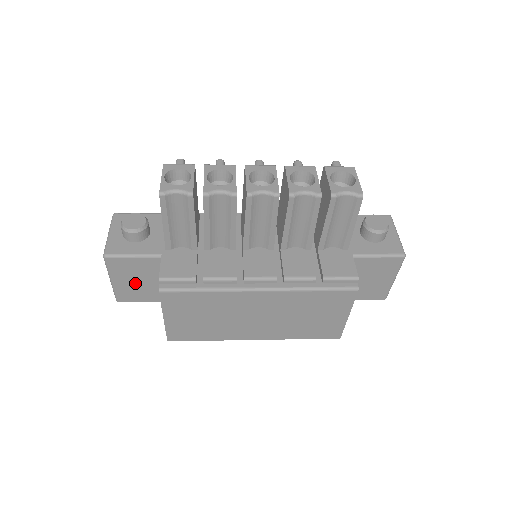
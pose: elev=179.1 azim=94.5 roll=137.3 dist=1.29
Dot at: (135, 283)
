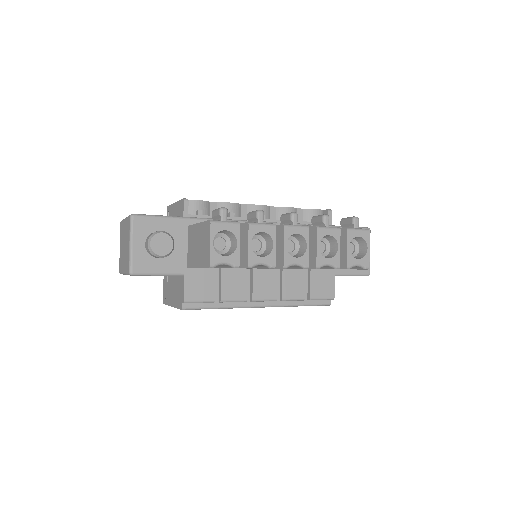
Dot at: occluded
